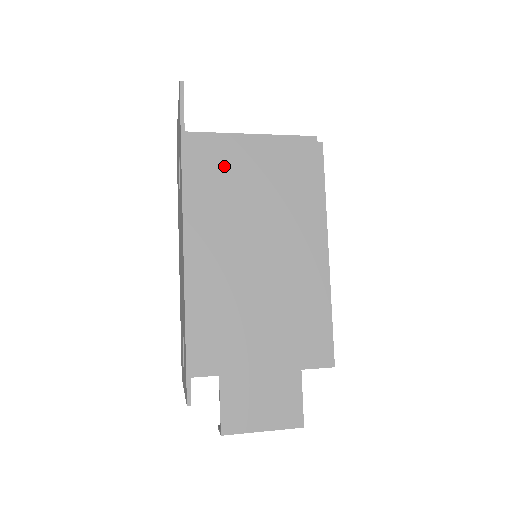
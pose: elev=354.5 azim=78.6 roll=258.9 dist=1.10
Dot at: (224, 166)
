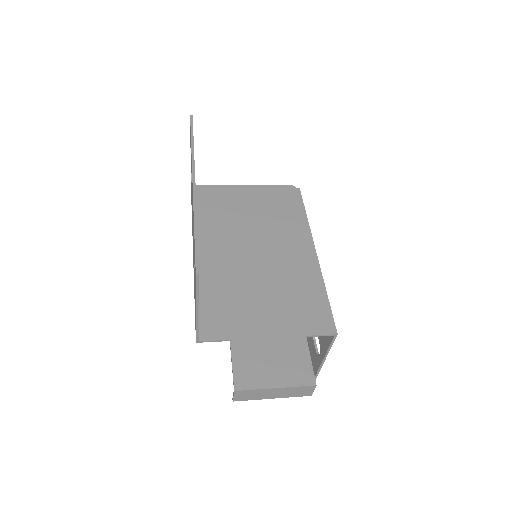
Dot at: (226, 203)
